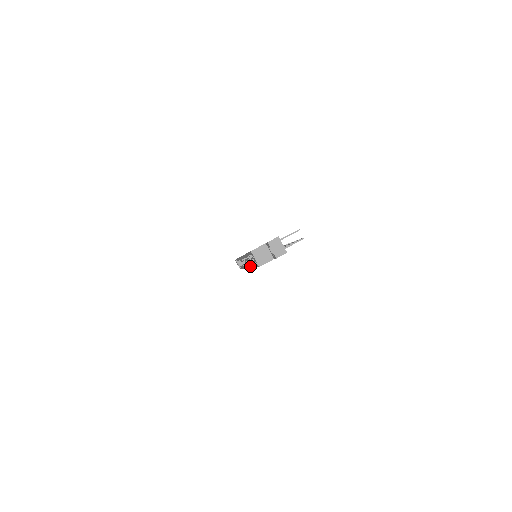
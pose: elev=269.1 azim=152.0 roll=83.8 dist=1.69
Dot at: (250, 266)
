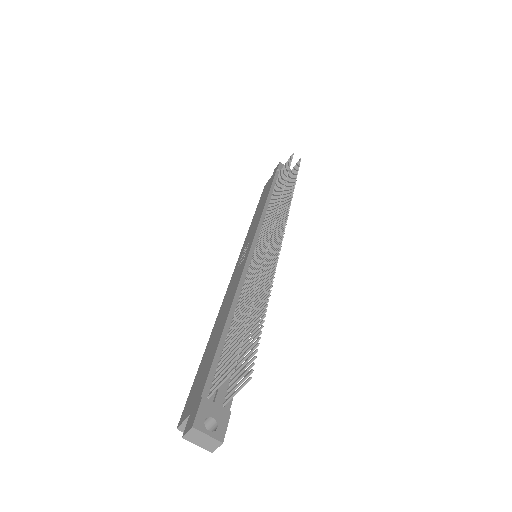
Dot at: occluded
